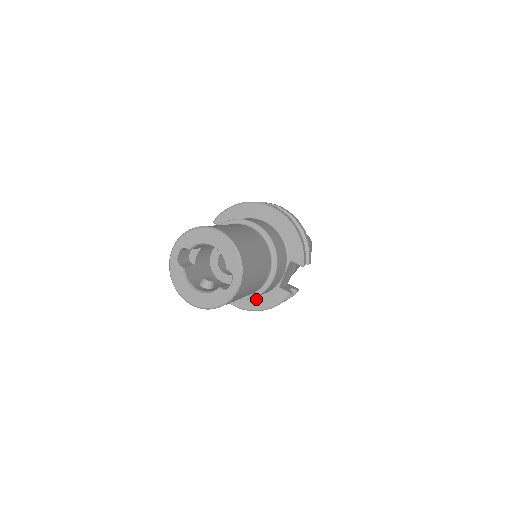
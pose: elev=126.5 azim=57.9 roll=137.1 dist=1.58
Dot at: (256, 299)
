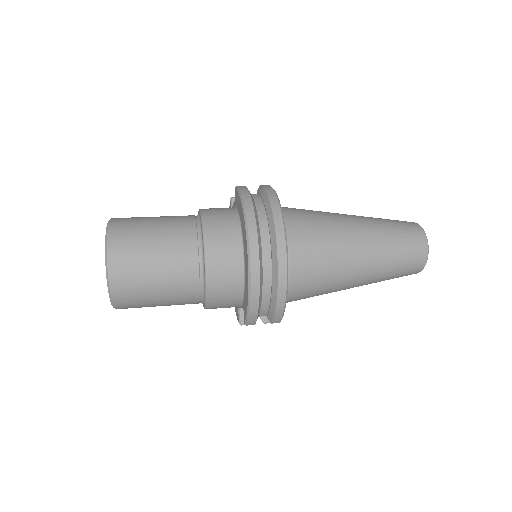
Dot at: occluded
